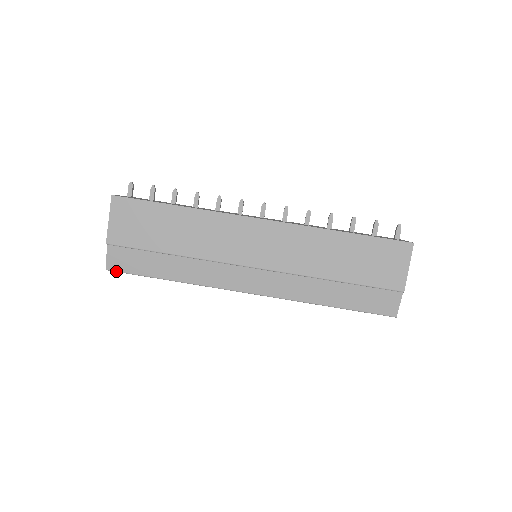
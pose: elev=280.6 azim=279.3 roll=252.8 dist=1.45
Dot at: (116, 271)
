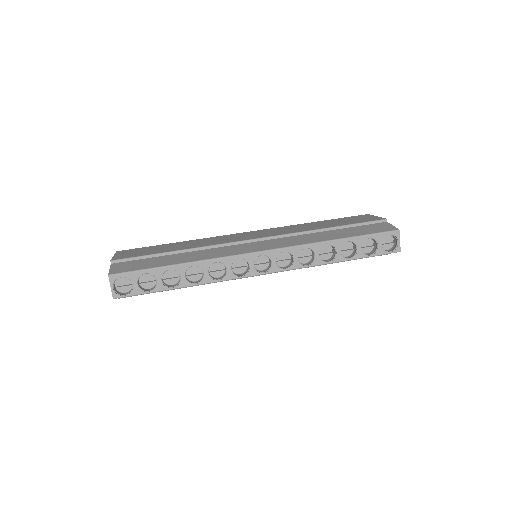
Dot at: (120, 273)
